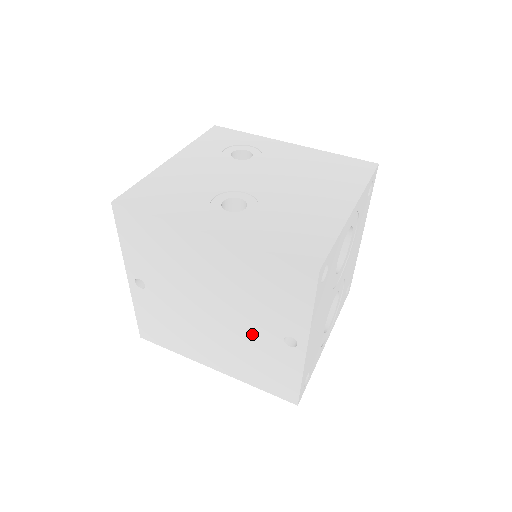
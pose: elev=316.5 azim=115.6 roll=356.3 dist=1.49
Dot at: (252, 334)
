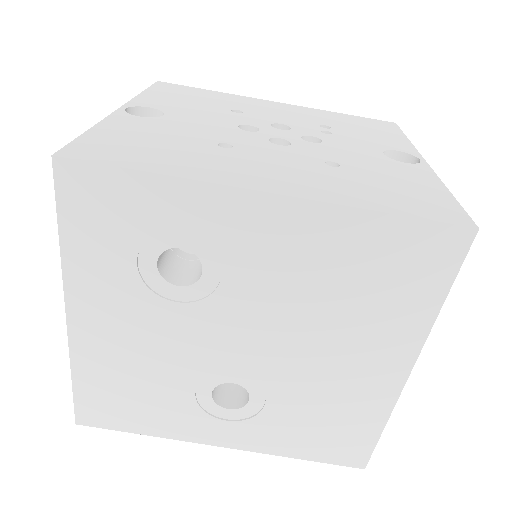
Dot at: occluded
